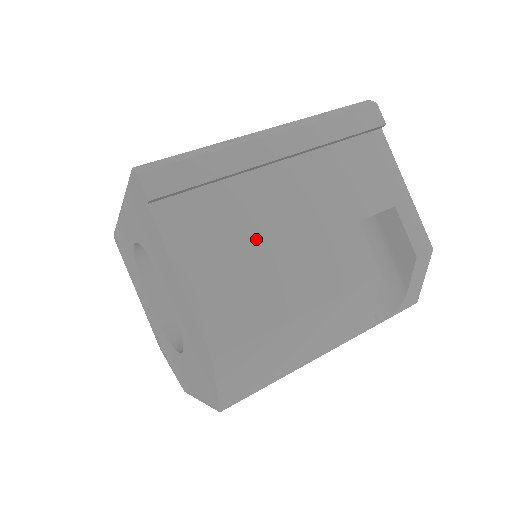
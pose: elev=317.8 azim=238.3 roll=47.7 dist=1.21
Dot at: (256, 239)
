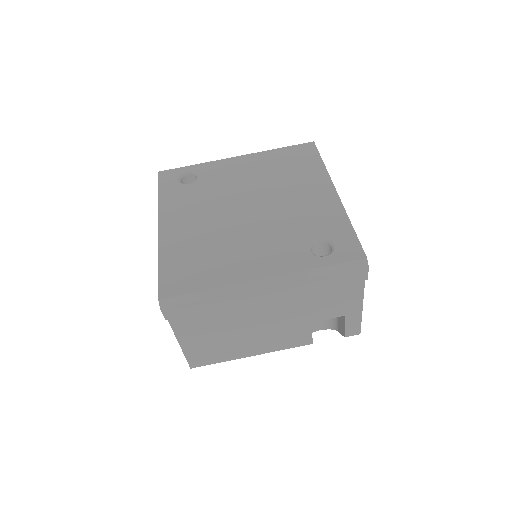
Dot at: (233, 329)
